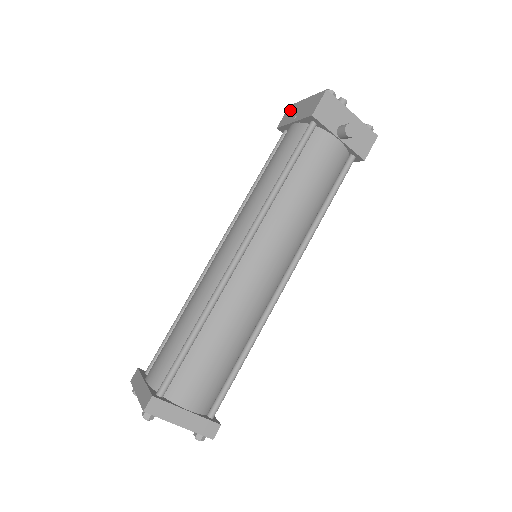
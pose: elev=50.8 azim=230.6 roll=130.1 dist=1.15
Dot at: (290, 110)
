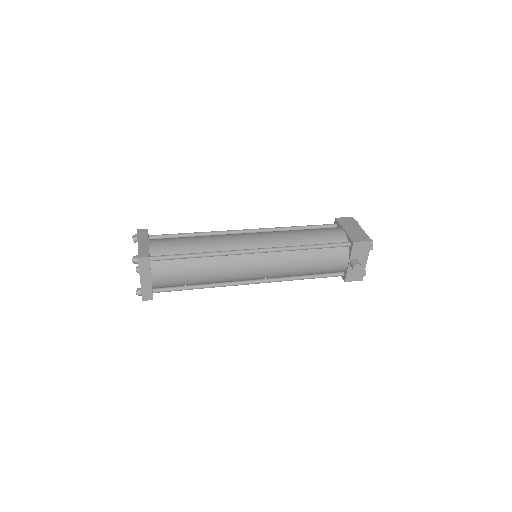
Dot at: (350, 220)
